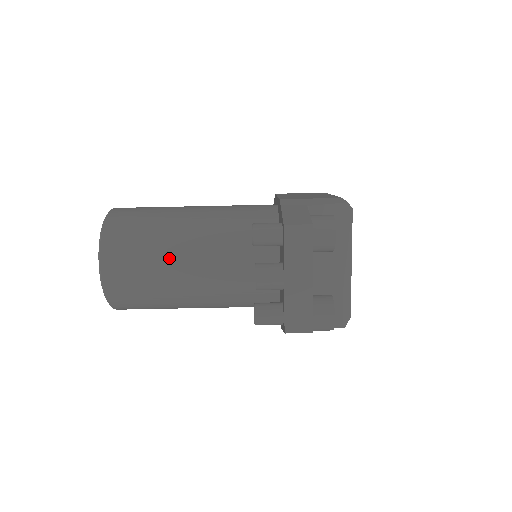
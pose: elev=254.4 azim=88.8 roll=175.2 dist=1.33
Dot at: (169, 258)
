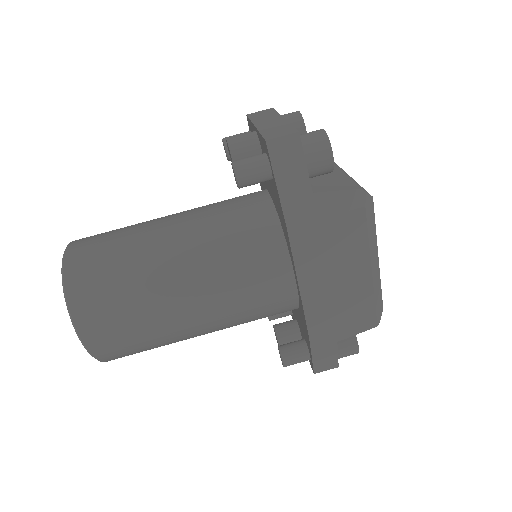
Dot at: (146, 223)
